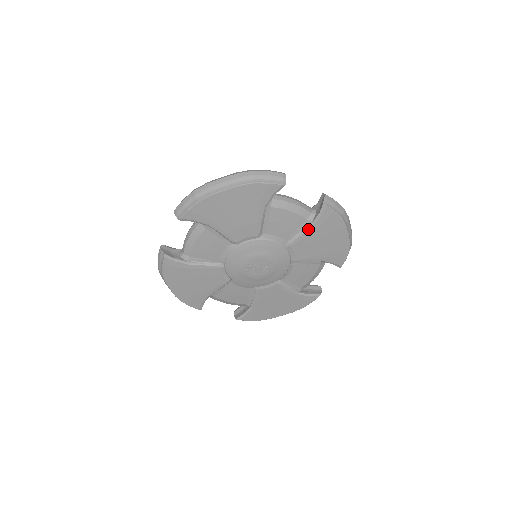
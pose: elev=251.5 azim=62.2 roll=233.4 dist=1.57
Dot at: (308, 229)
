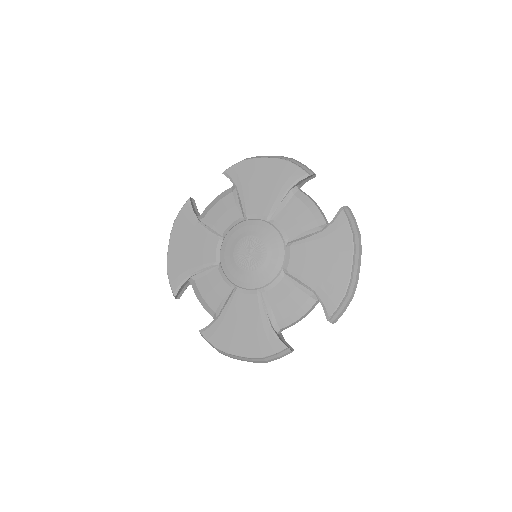
Dot at: (238, 193)
